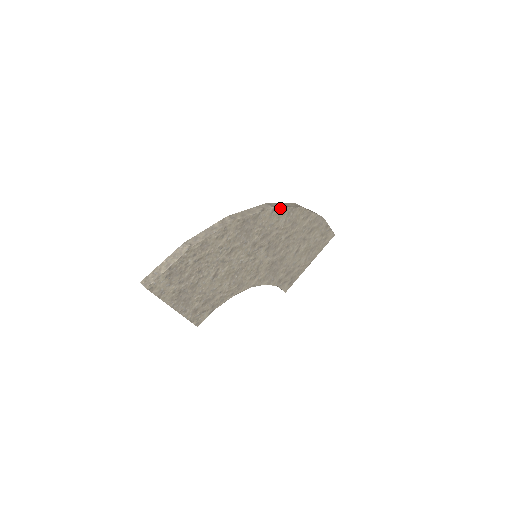
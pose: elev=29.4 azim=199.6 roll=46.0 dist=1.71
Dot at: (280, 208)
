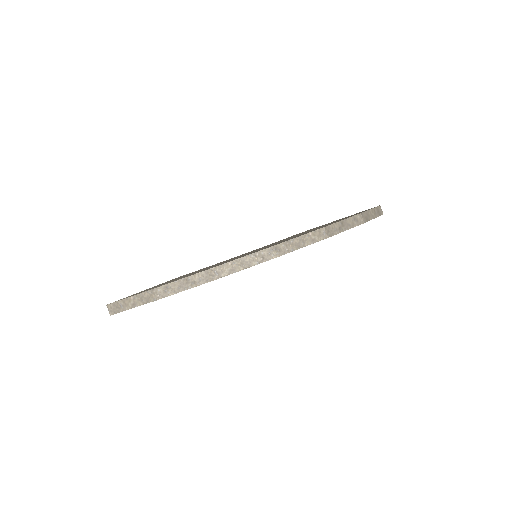
Dot at: (289, 252)
